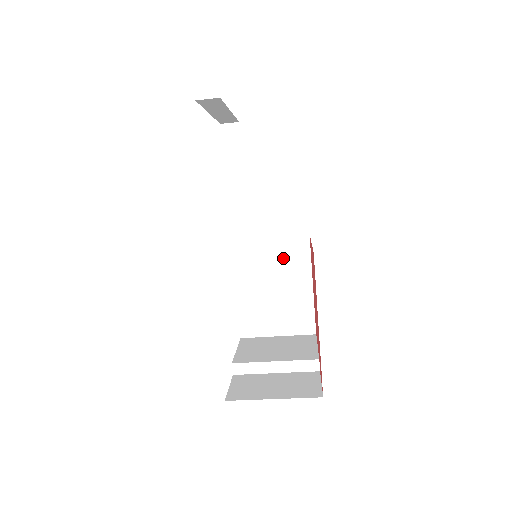
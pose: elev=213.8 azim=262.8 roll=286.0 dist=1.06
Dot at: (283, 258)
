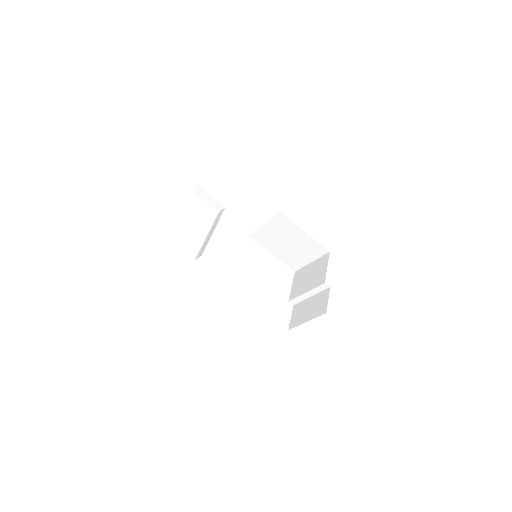
Dot at: (279, 229)
